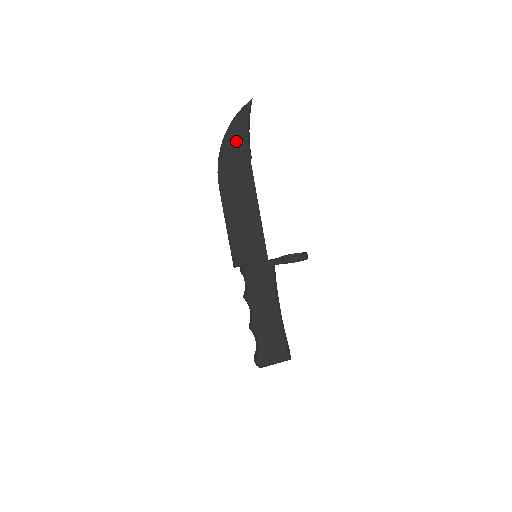
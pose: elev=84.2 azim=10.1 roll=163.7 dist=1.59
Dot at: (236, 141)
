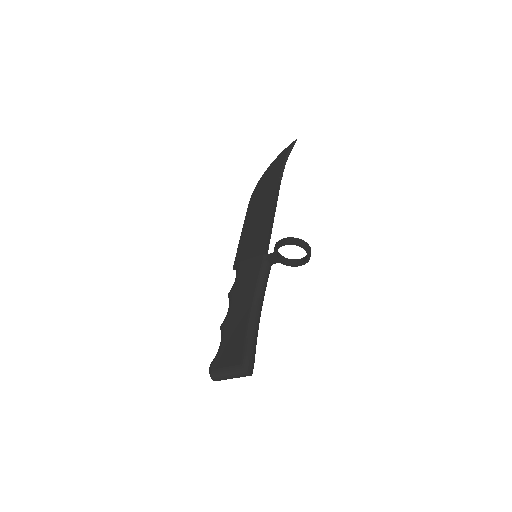
Dot at: (273, 170)
